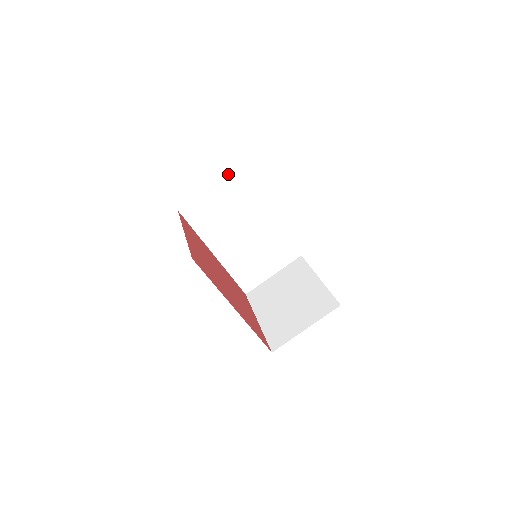
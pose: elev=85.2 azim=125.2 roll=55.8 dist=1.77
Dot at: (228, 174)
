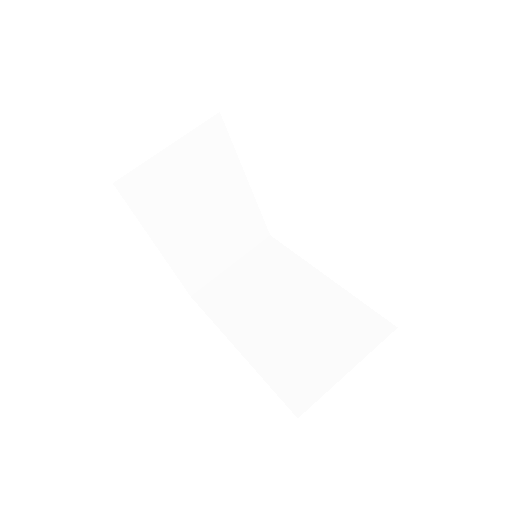
Dot at: (255, 247)
